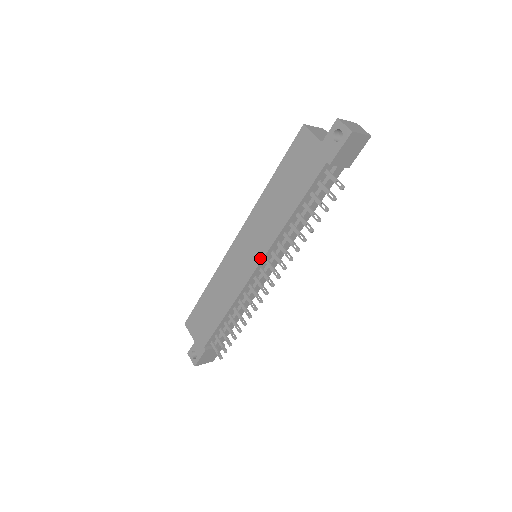
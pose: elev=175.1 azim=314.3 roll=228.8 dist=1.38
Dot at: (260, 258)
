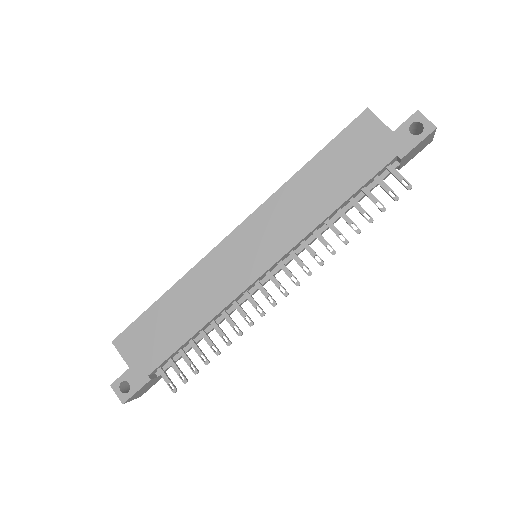
Dot at: (276, 258)
